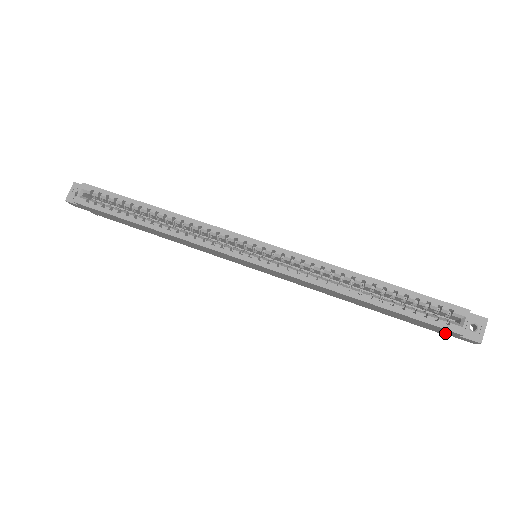
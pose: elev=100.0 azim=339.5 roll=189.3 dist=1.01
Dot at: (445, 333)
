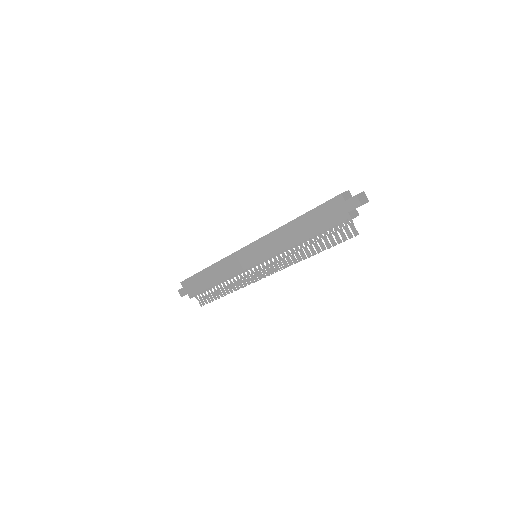
Dot at: (344, 212)
